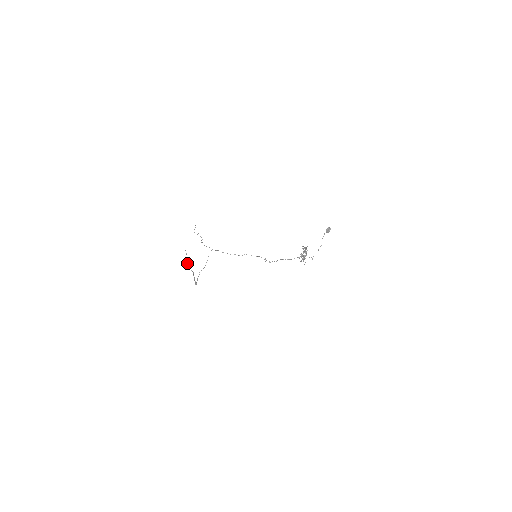
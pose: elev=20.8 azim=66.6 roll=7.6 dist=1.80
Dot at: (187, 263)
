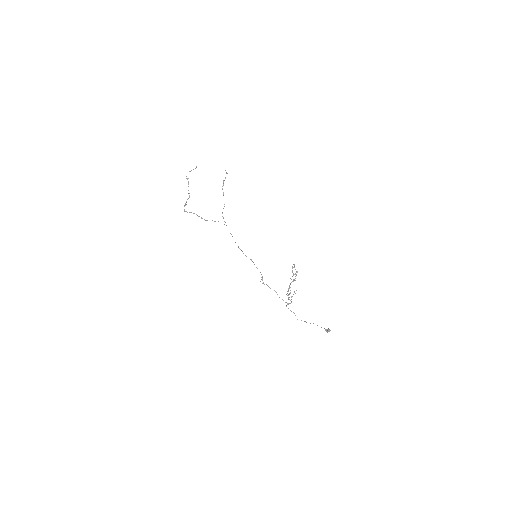
Dot at: occluded
